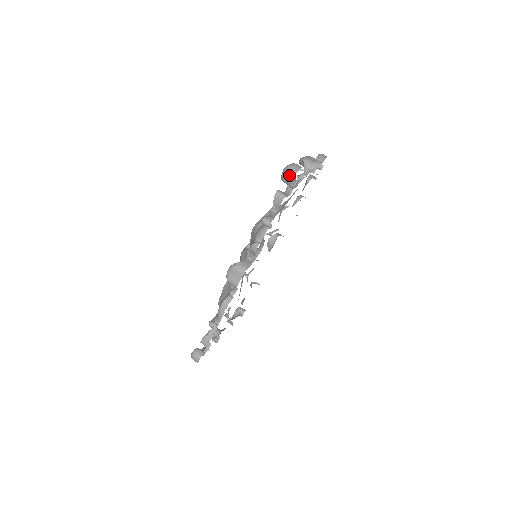
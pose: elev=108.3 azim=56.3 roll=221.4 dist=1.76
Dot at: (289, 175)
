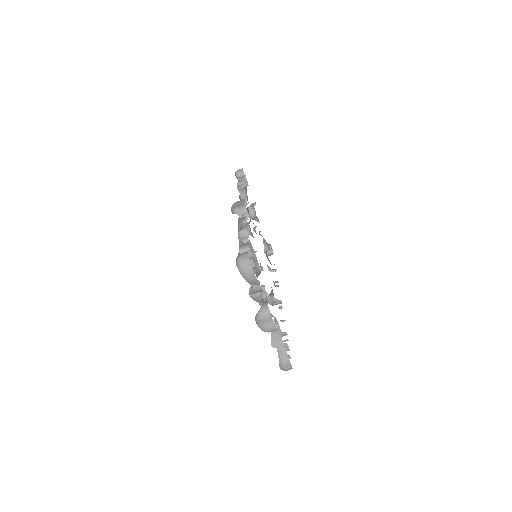
Dot at: occluded
